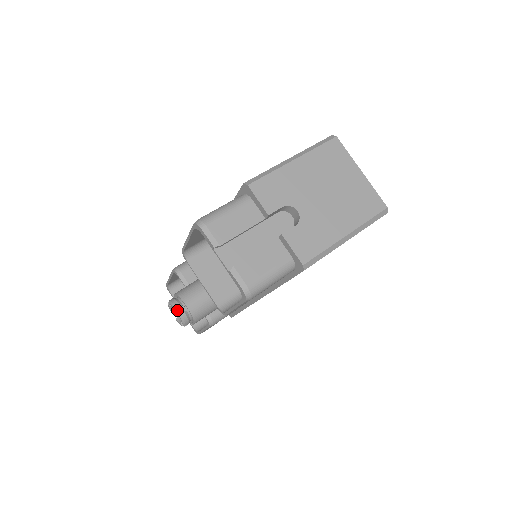
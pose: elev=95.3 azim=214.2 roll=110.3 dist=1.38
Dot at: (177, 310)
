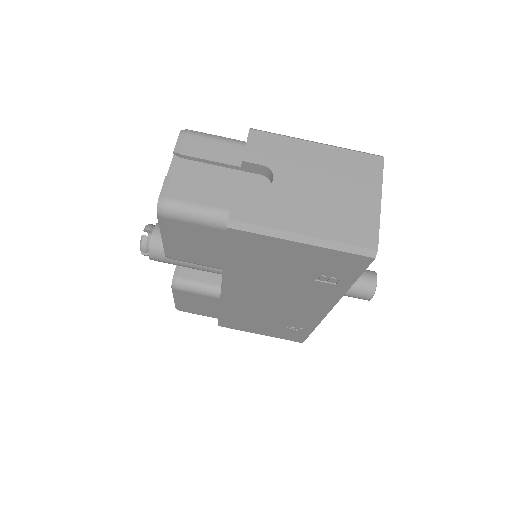
Dot at: occluded
